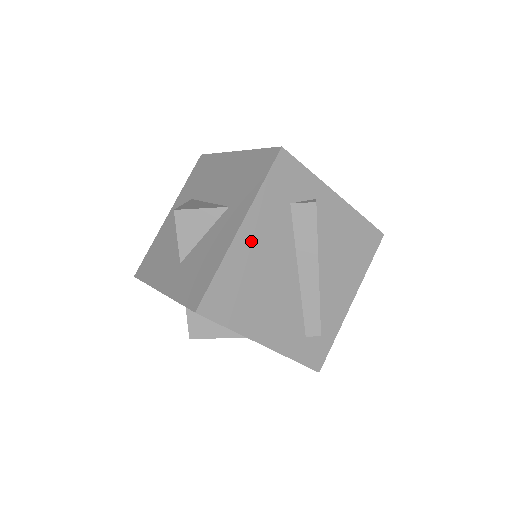
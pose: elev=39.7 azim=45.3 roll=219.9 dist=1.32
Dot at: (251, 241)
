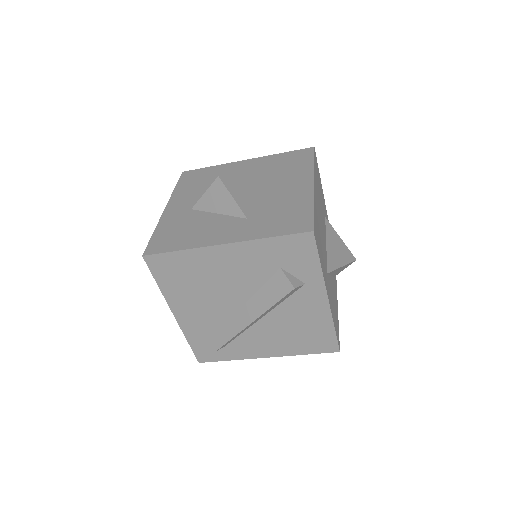
Dot at: (224, 259)
